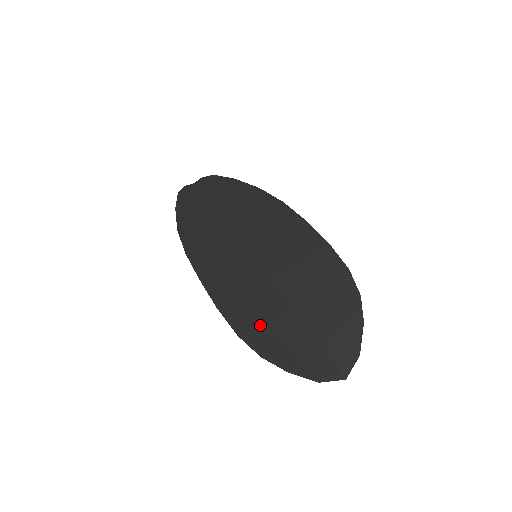
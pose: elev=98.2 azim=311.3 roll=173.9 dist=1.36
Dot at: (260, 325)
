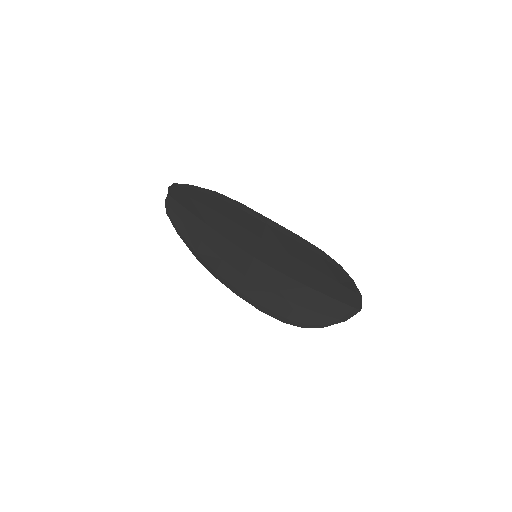
Dot at: (291, 309)
